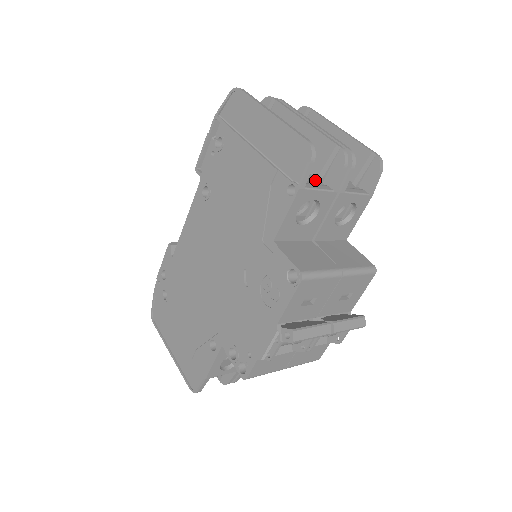
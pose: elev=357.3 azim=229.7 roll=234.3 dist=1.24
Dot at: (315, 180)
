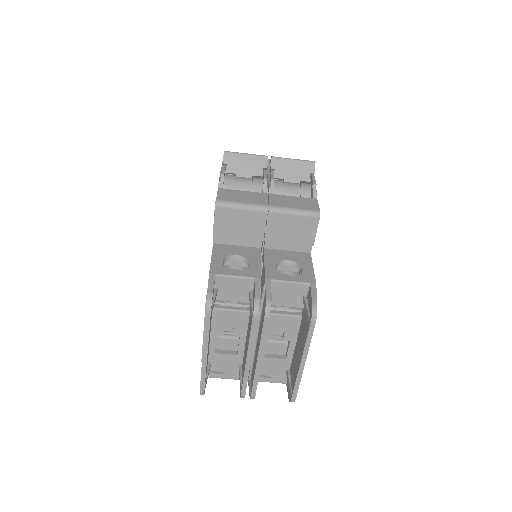
Dot at: occluded
